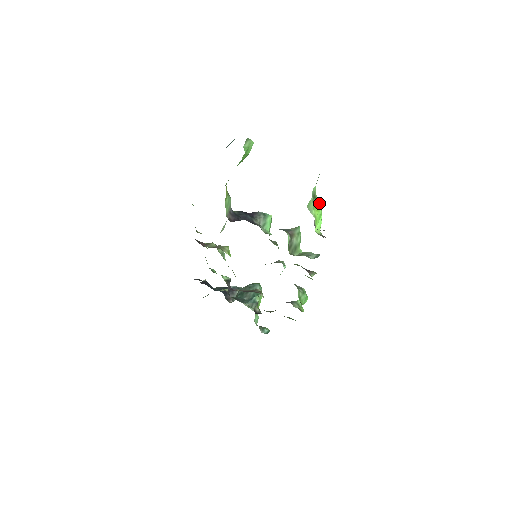
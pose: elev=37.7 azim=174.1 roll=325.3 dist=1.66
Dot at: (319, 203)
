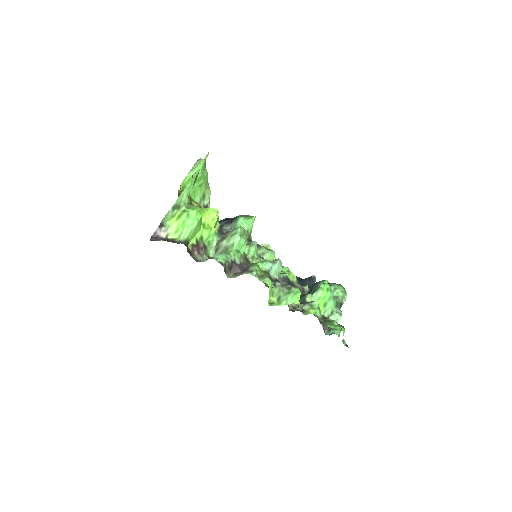
Dot at: (183, 211)
